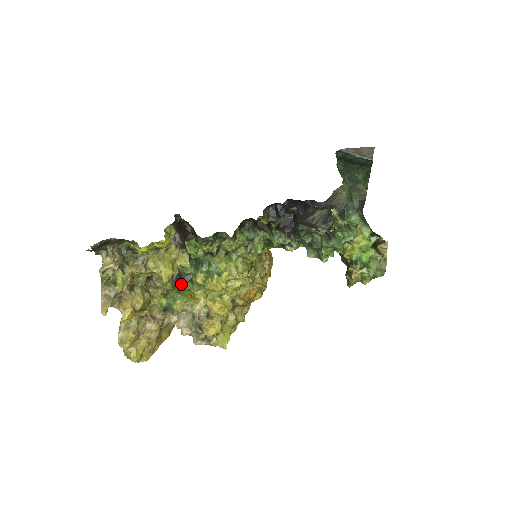
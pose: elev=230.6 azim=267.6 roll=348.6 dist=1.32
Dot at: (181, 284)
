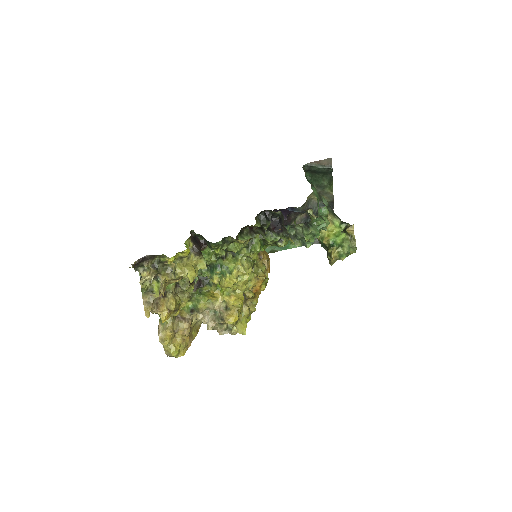
Dot at: (201, 287)
